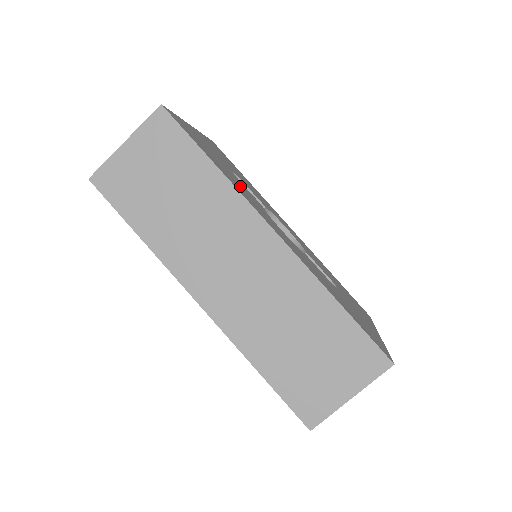
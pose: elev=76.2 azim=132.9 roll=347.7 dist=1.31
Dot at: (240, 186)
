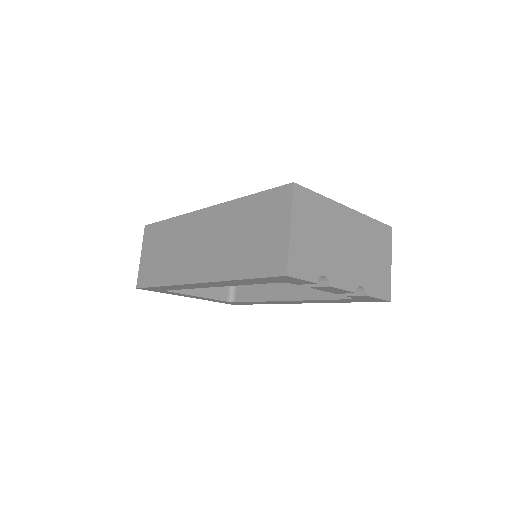
Dot at: occluded
